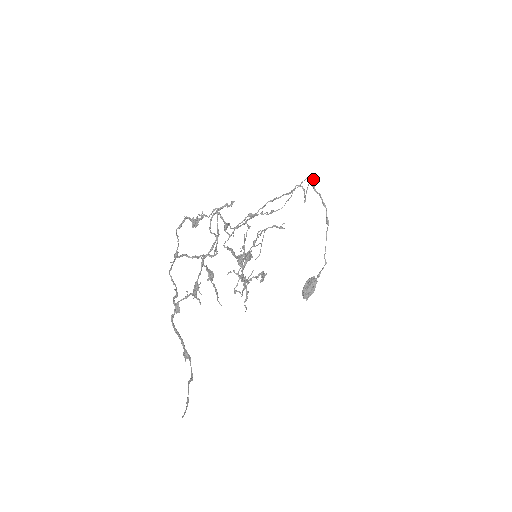
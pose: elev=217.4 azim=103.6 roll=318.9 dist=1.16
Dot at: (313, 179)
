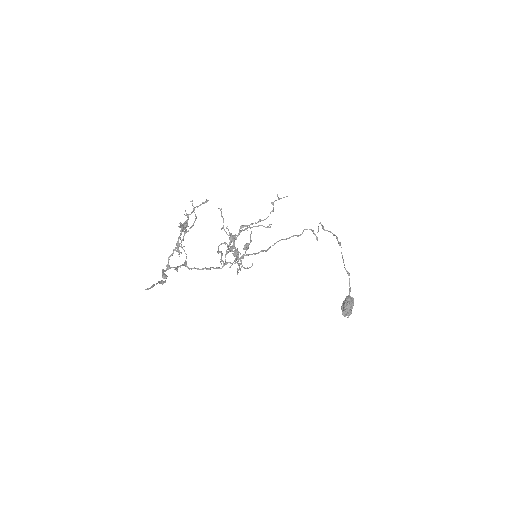
Dot at: occluded
